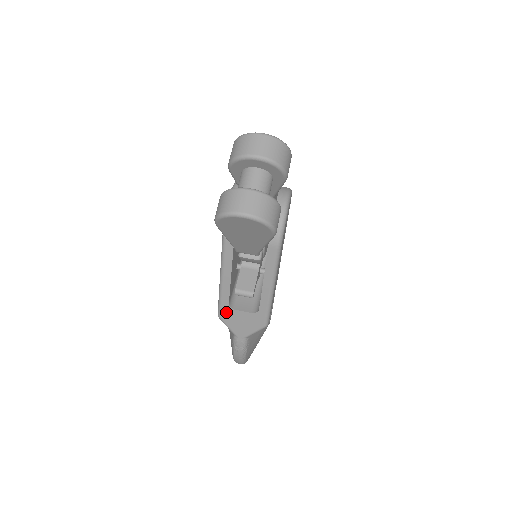
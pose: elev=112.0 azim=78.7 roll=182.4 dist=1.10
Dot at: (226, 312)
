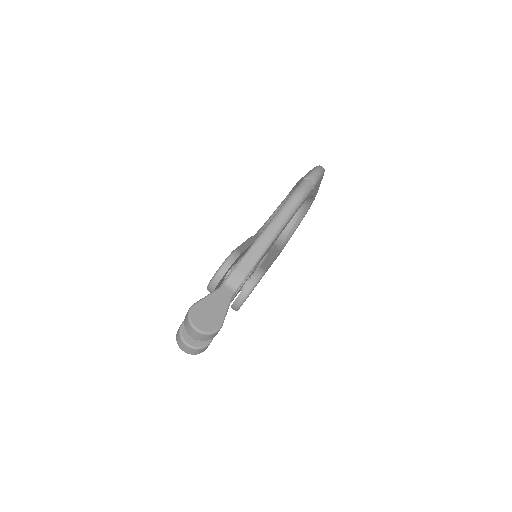
Dot at: occluded
